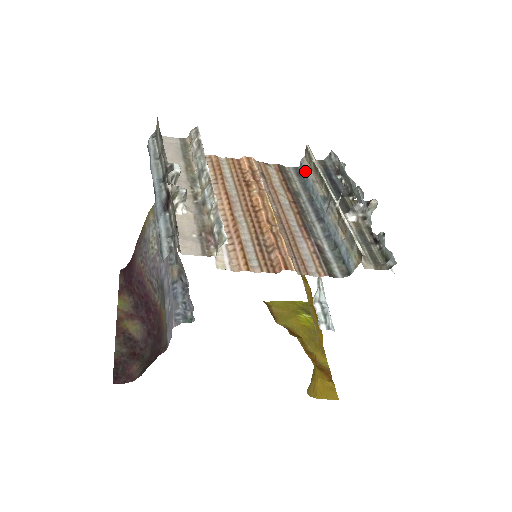
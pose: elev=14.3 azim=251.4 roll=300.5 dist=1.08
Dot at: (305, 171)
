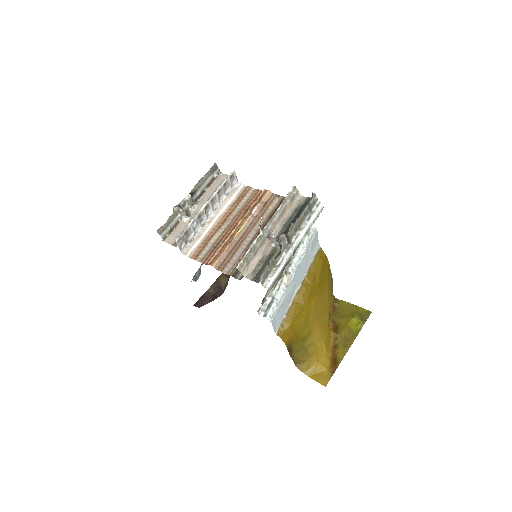
Dot at: occluded
